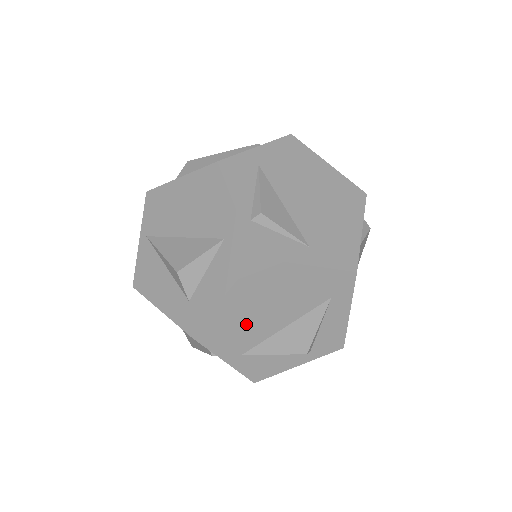
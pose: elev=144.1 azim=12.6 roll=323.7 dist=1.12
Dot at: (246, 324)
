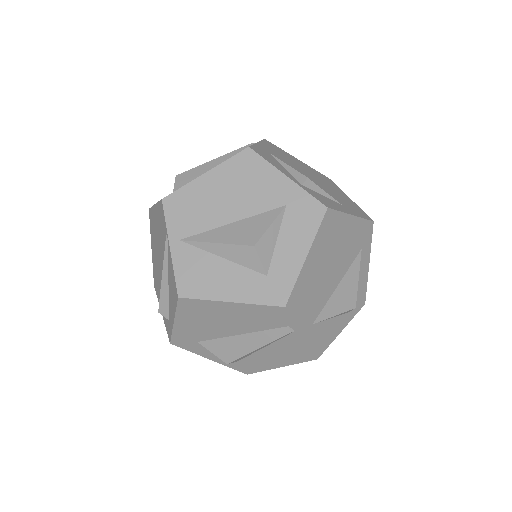
Dot at: (318, 285)
